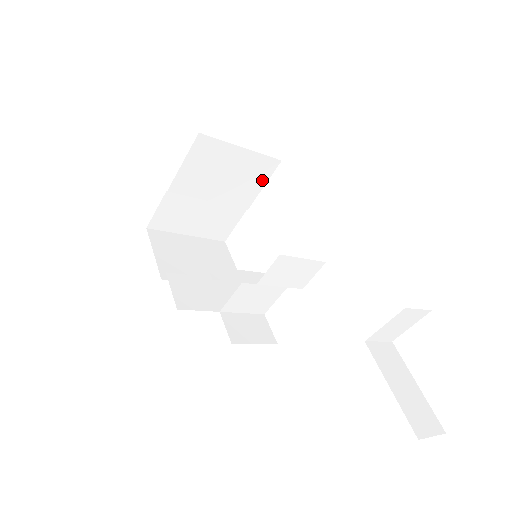
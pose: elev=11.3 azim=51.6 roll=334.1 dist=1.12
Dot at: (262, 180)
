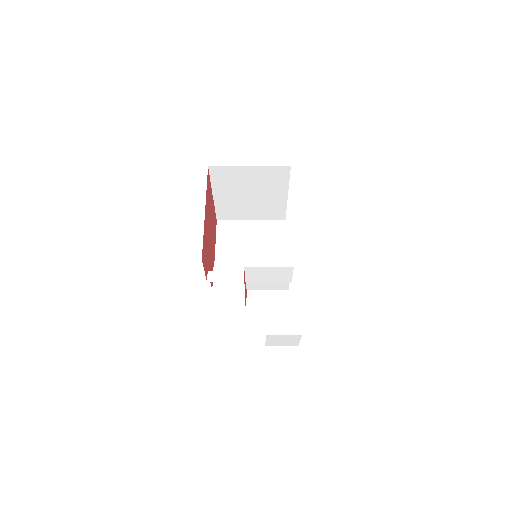
Dot at: (284, 181)
